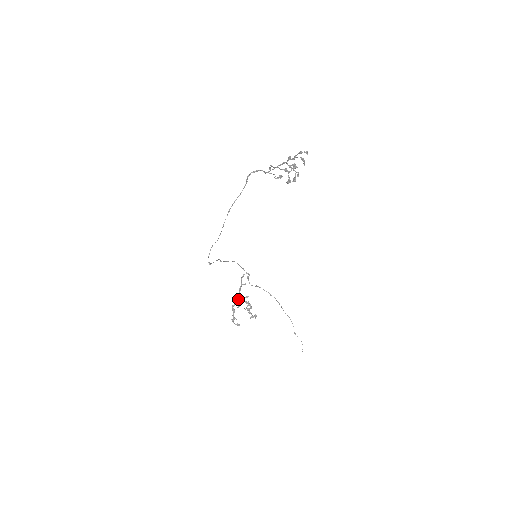
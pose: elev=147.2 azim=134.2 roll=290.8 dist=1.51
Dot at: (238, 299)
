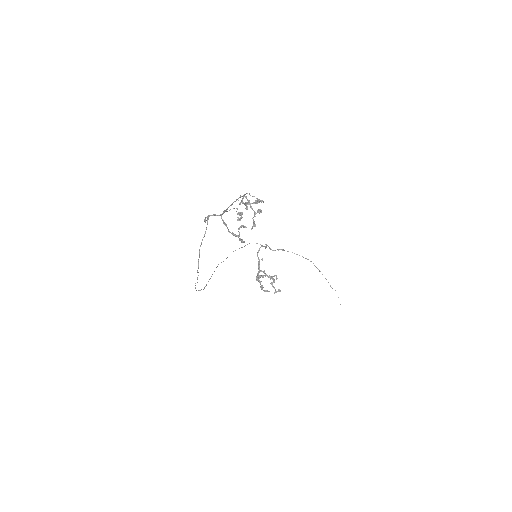
Dot at: (259, 275)
